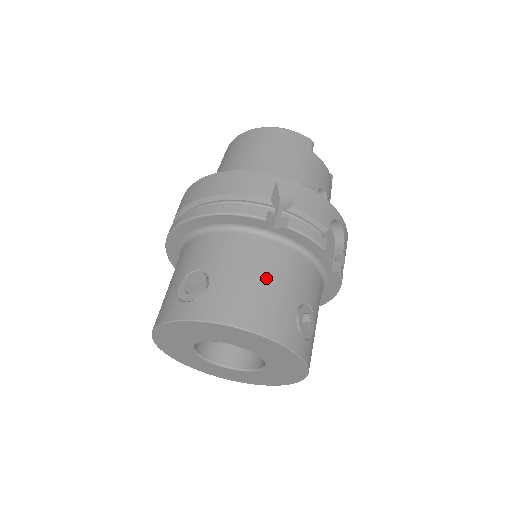
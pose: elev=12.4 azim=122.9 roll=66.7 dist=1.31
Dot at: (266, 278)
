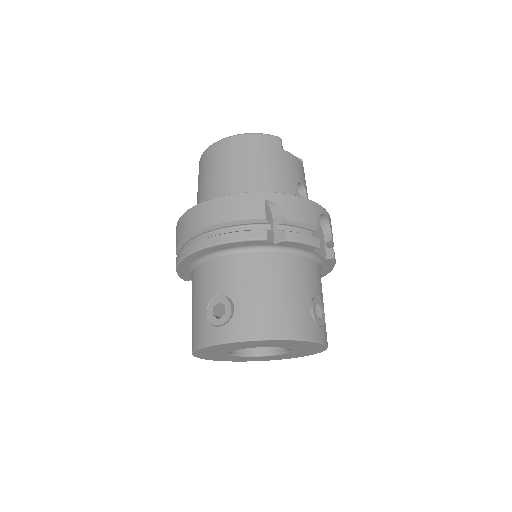
Dot at: (280, 289)
